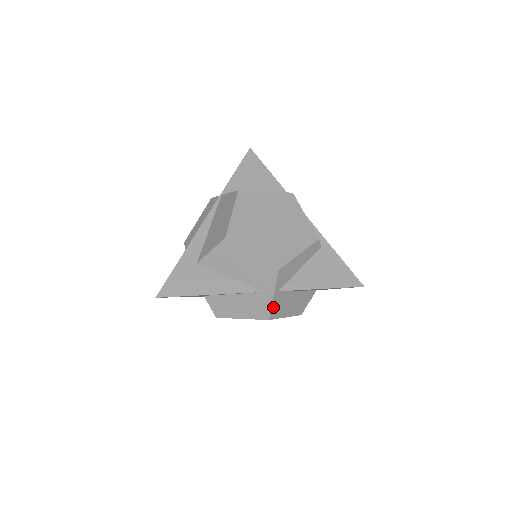
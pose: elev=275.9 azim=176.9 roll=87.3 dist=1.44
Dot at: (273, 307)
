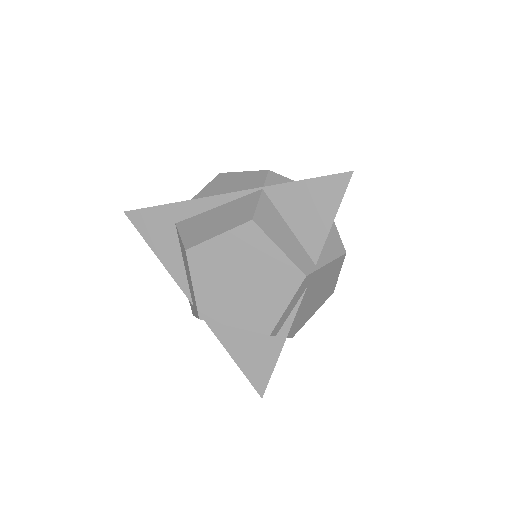
Dot at: occluded
